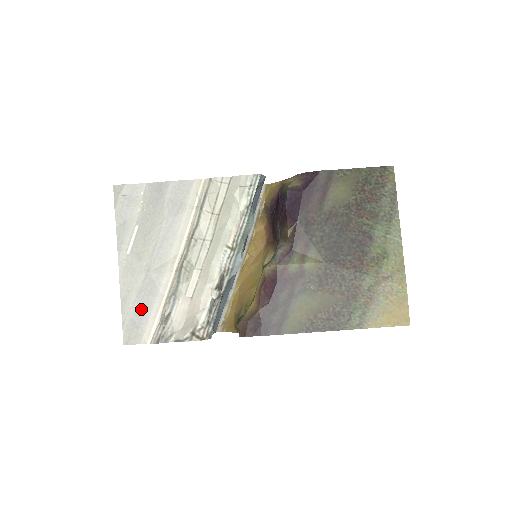
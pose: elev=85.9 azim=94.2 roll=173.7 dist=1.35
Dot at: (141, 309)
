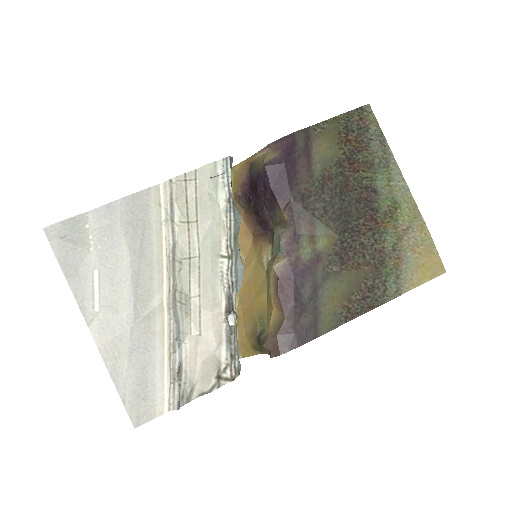
Dot at: (141, 374)
